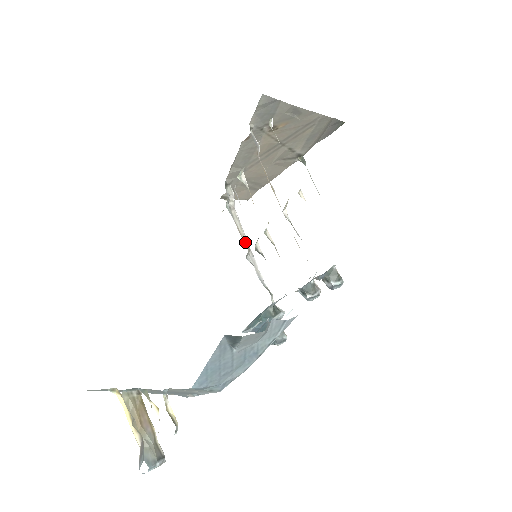
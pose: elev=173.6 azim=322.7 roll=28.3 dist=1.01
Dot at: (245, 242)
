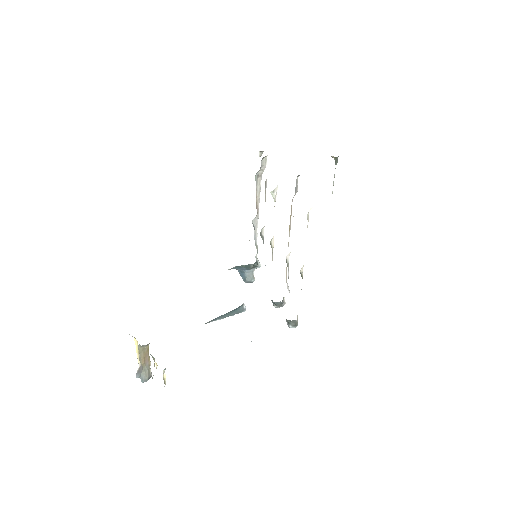
Dot at: (257, 207)
